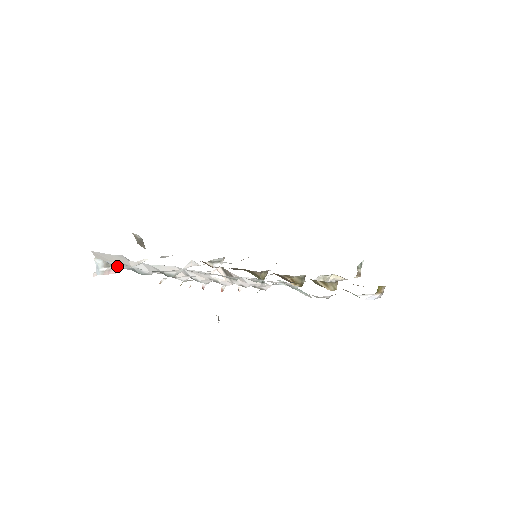
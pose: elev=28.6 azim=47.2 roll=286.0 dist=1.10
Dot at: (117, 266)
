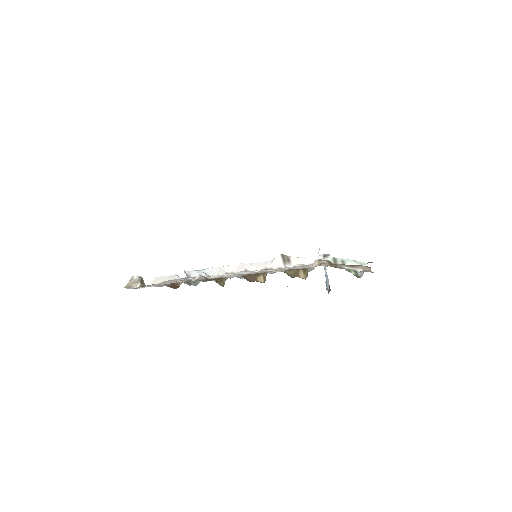
Dot at: occluded
